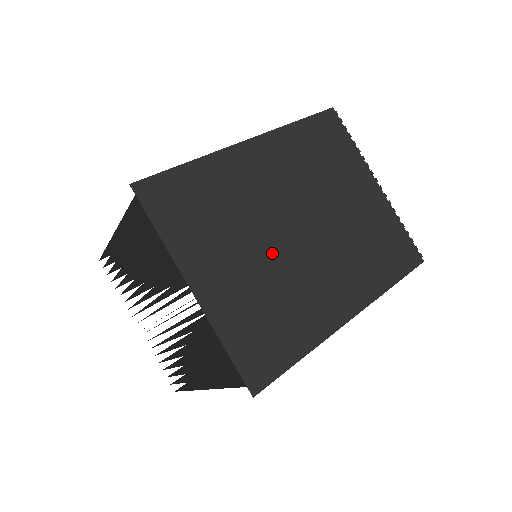
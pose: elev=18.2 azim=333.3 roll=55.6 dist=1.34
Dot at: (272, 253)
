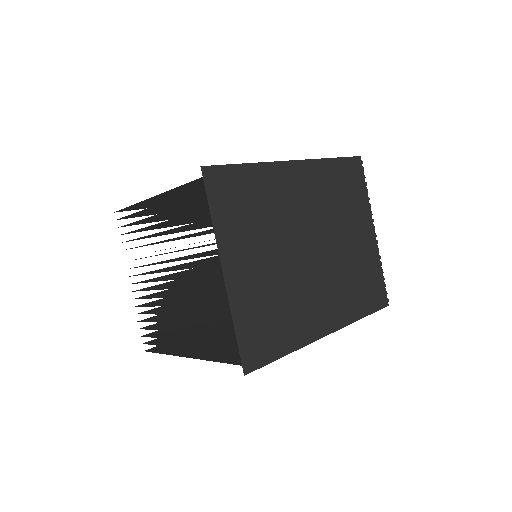
Dot at: (288, 262)
